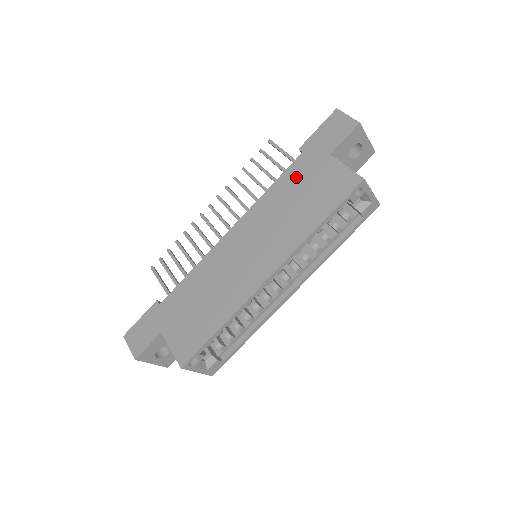
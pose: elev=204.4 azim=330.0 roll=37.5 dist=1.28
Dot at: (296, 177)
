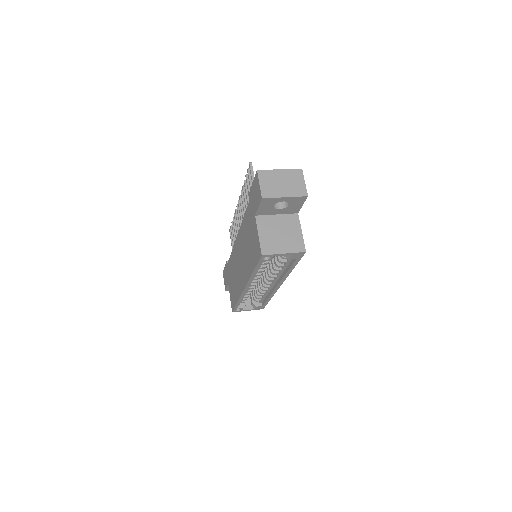
Dot at: (248, 222)
